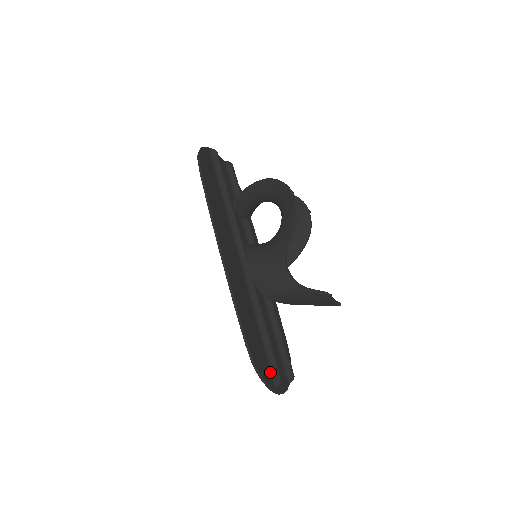
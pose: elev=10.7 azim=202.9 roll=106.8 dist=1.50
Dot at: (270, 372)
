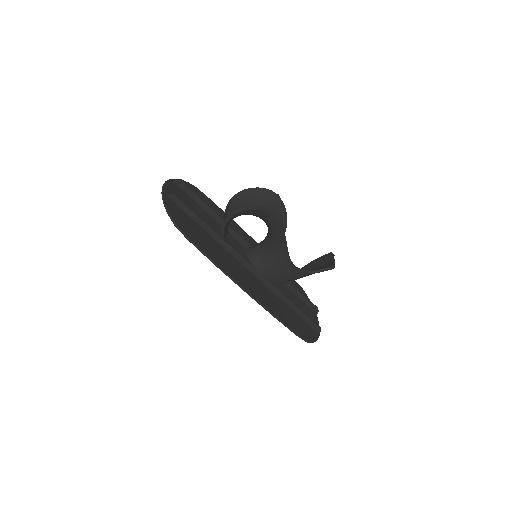
Dot at: (311, 328)
